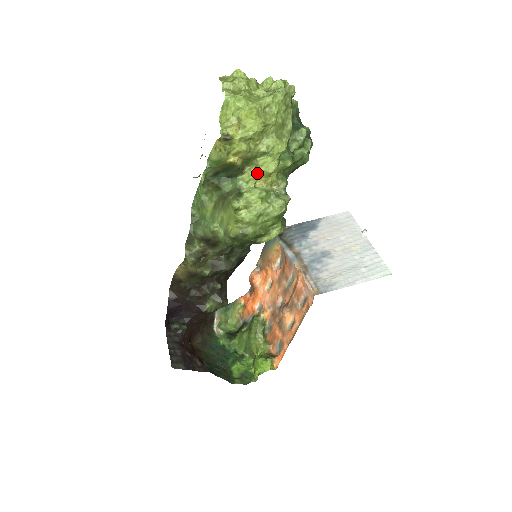
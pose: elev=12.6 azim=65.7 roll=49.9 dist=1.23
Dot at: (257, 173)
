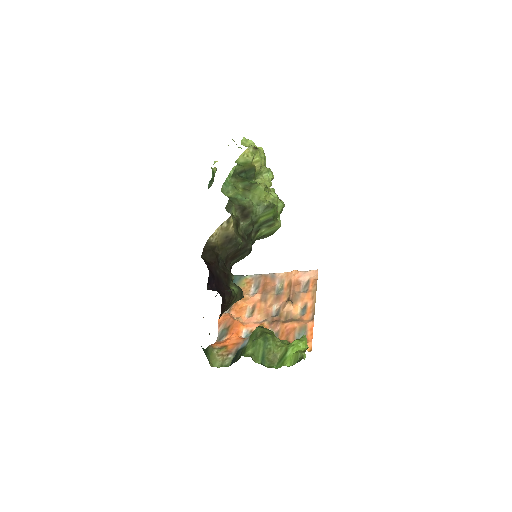
Dot at: (264, 182)
